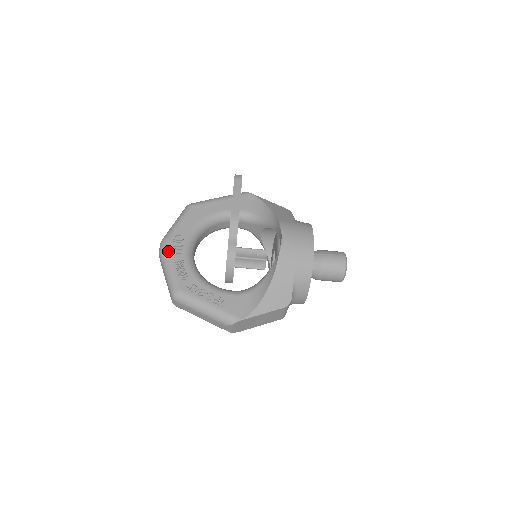
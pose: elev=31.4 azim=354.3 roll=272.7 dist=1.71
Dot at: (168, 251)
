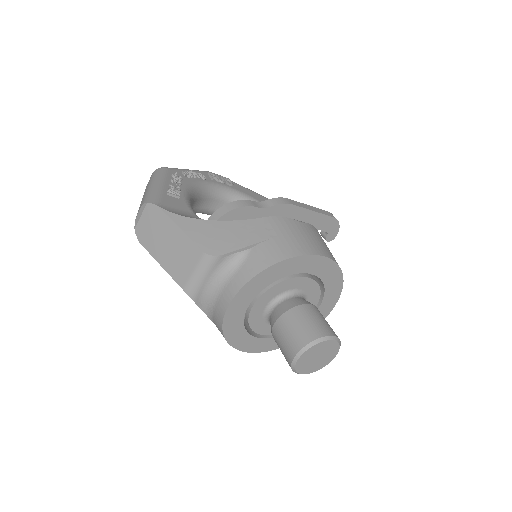
Dot at: (208, 172)
